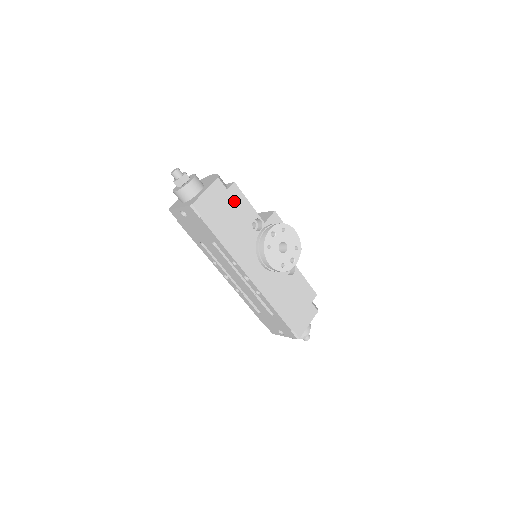
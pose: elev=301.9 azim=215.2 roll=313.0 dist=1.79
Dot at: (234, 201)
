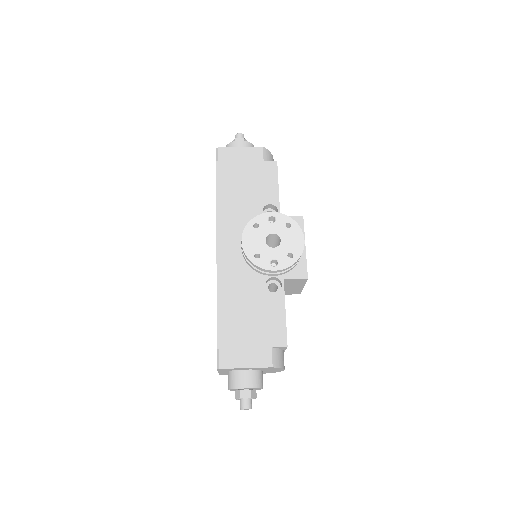
Dot at: (262, 174)
